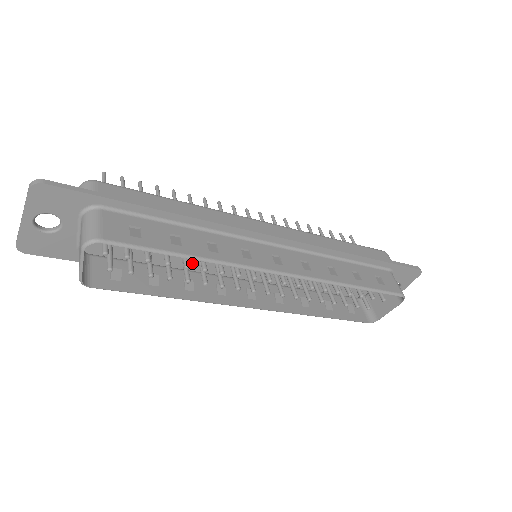
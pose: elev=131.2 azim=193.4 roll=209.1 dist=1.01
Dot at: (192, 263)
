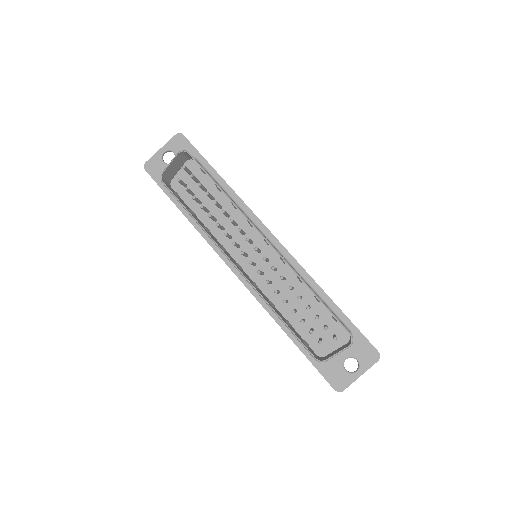
Dot at: (216, 231)
